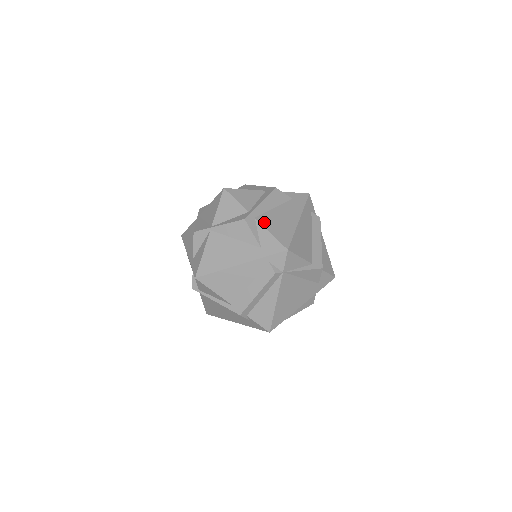
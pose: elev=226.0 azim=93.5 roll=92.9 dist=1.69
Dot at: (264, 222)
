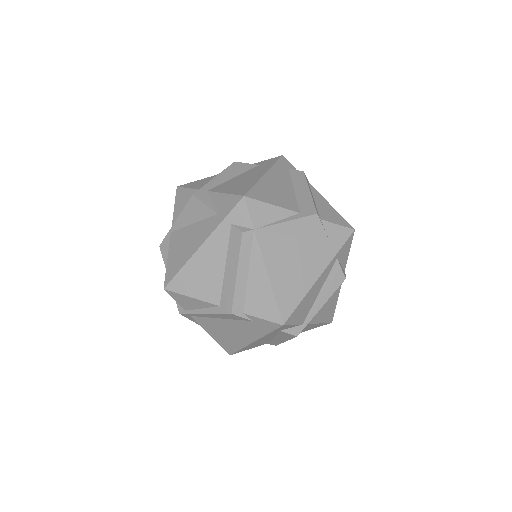
Dot at: (218, 189)
